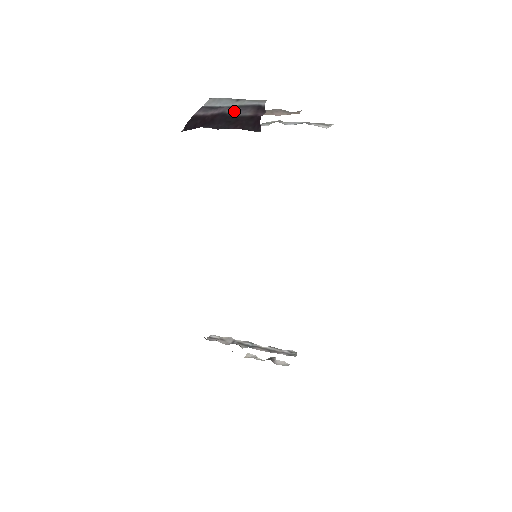
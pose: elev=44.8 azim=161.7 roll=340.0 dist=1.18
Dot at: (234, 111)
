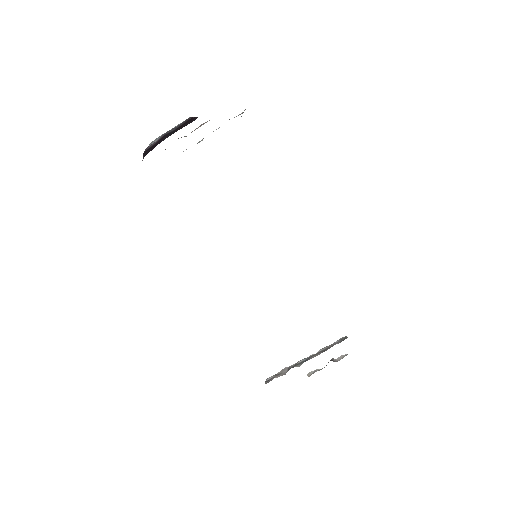
Dot at: (172, 130)
